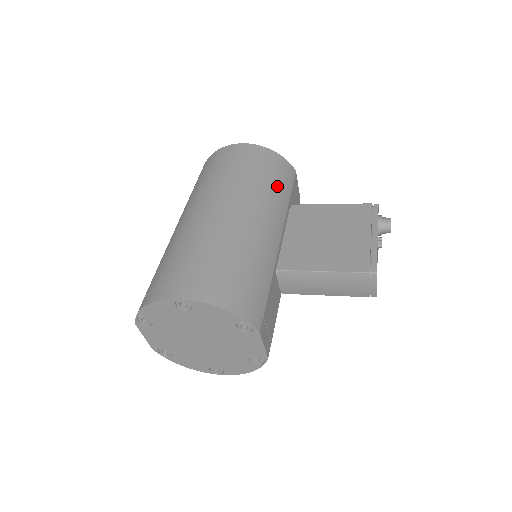
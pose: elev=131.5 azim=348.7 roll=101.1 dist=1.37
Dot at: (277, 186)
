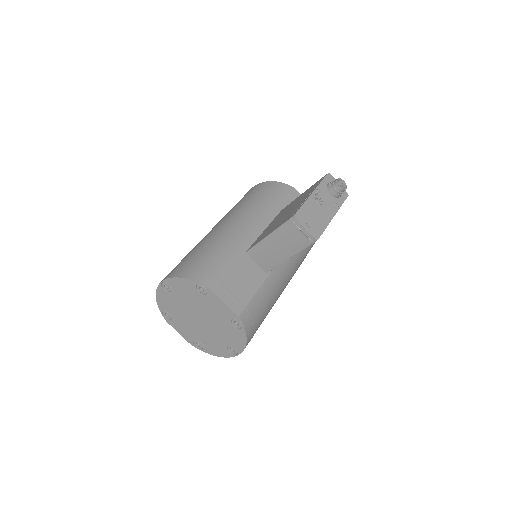
Dot at: (265, 201)
